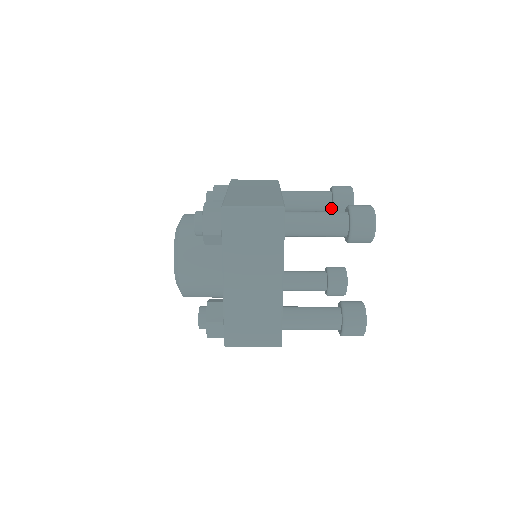
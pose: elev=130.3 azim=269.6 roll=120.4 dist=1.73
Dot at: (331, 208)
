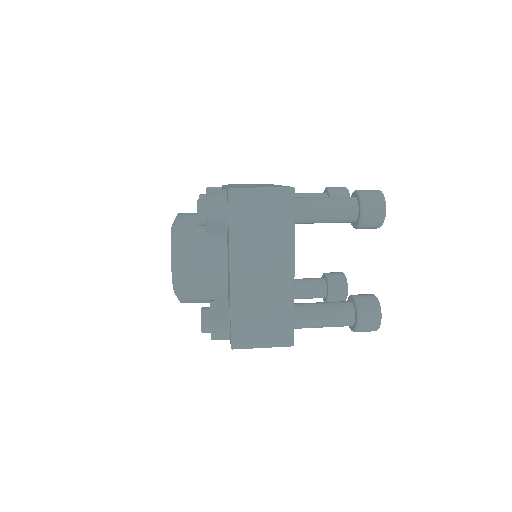
Dot at: occluded
